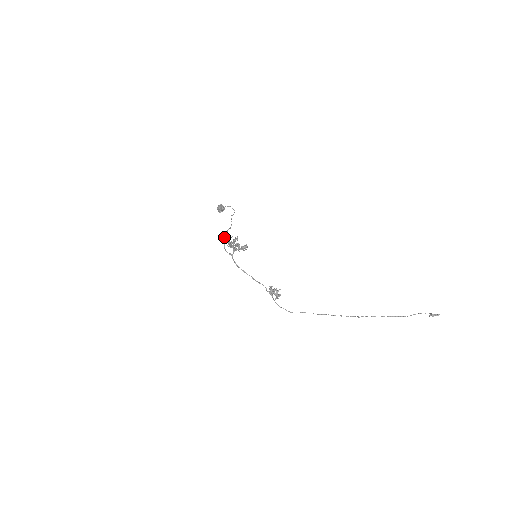
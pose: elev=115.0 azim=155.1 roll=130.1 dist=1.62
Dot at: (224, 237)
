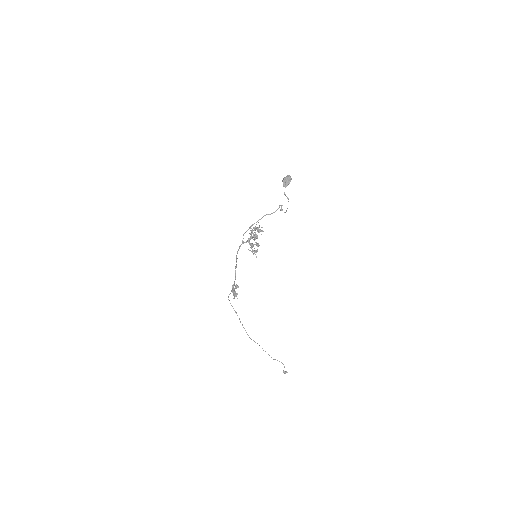
Dot at: occluded
